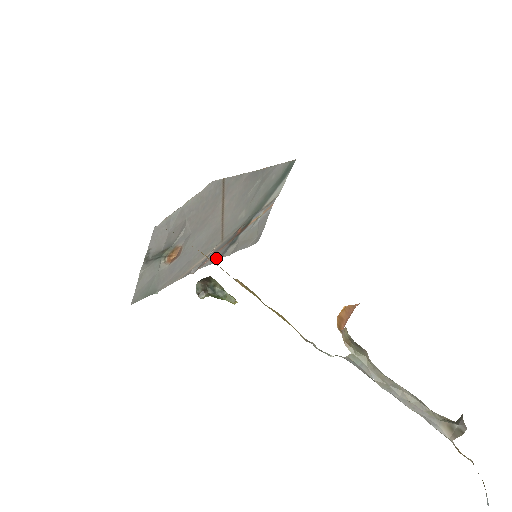
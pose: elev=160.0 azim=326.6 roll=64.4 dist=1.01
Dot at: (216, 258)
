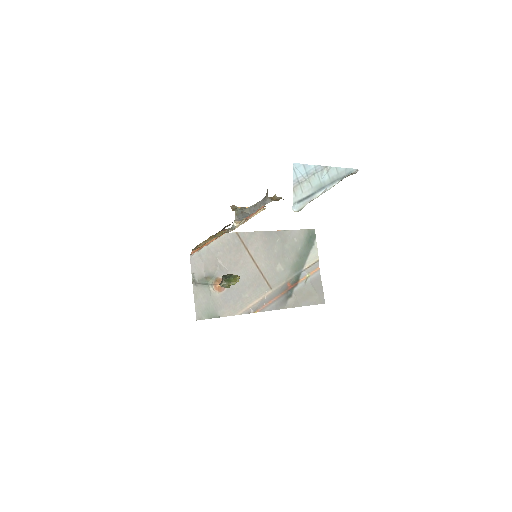
Dot at: (275, 306)
